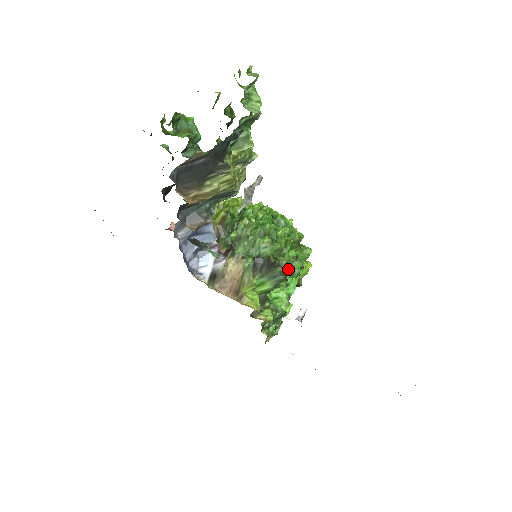
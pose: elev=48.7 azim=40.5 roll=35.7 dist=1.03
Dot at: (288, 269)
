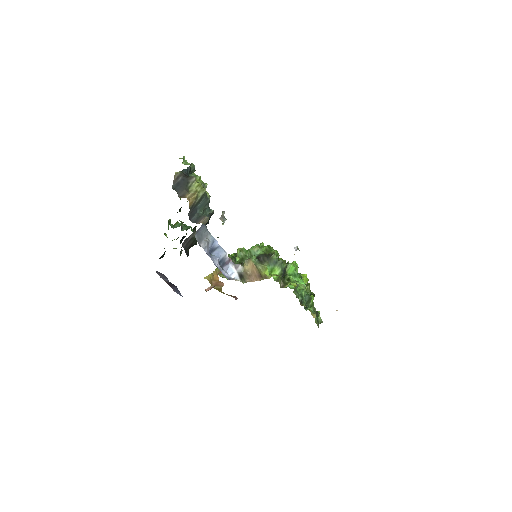
Dot at: occluded
